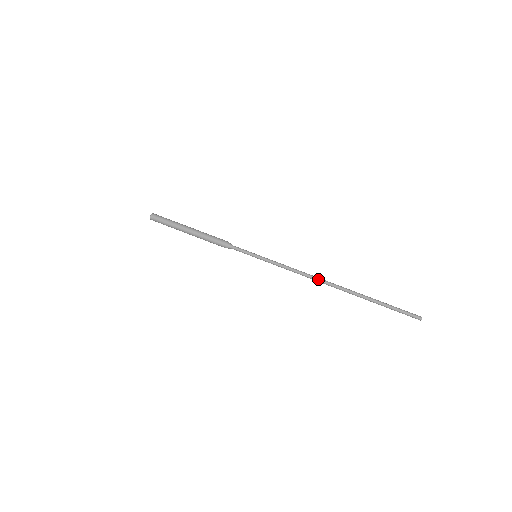
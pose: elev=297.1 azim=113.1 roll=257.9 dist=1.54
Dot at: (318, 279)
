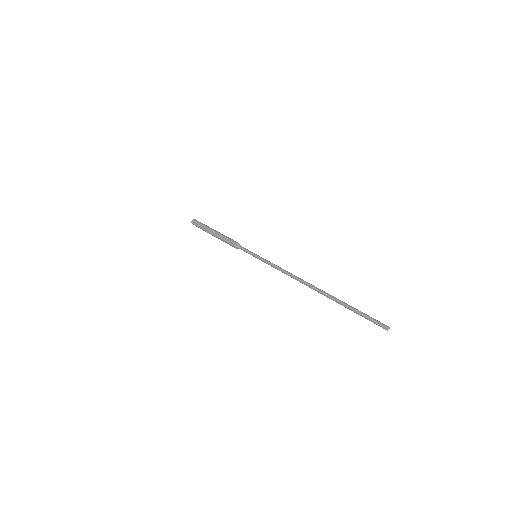
Dot at: (299, 279)
